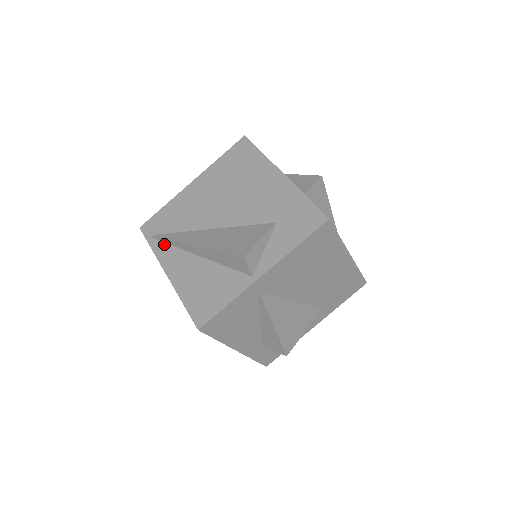
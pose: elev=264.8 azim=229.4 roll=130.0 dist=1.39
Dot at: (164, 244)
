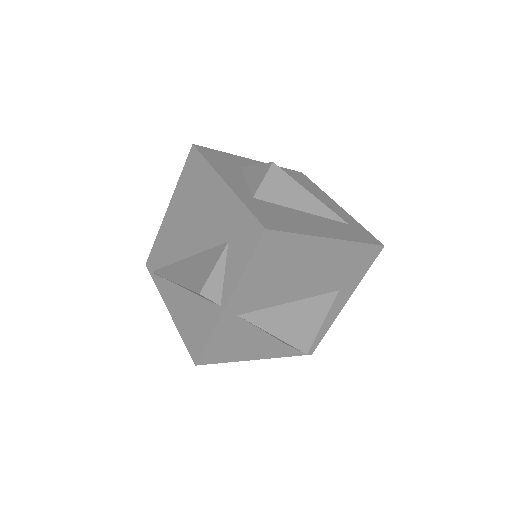
Dot at: (162, 279)
